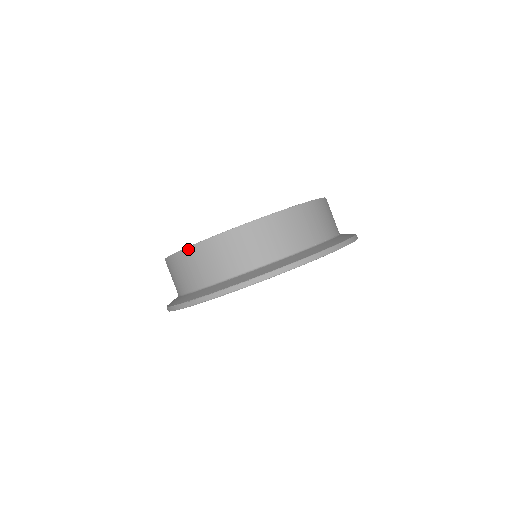
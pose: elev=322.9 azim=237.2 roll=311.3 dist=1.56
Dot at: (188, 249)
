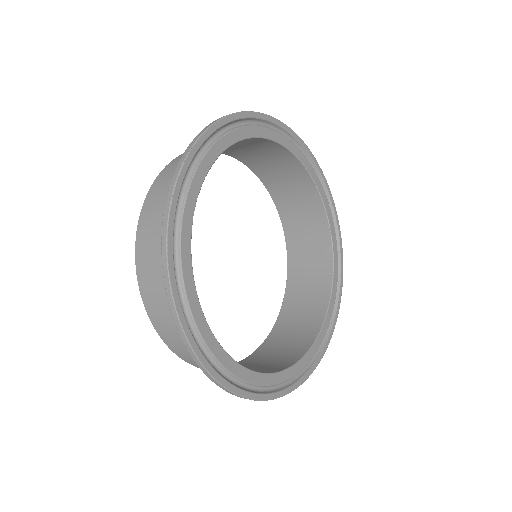
Dot at: (160, 173)
